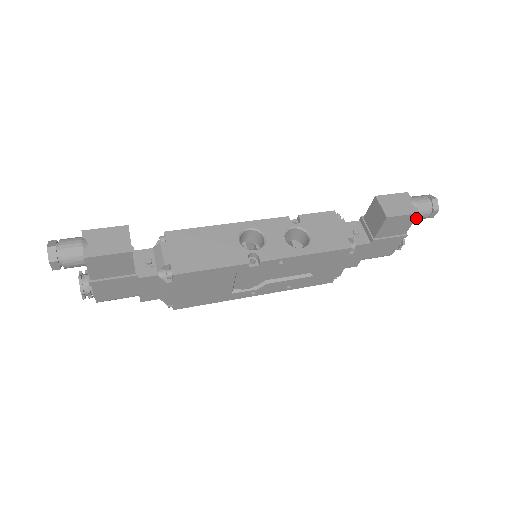
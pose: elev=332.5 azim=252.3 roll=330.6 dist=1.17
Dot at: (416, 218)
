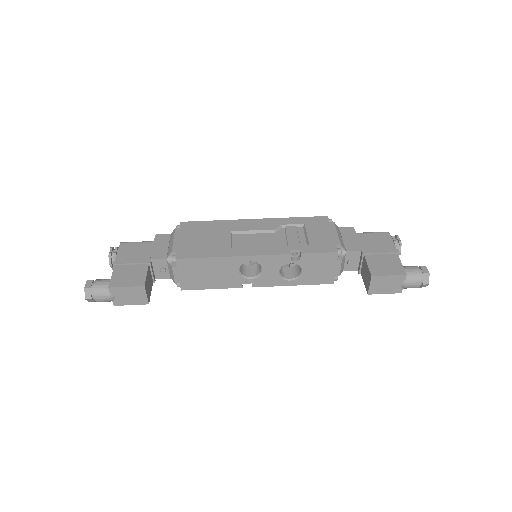
Dot at: occluded
